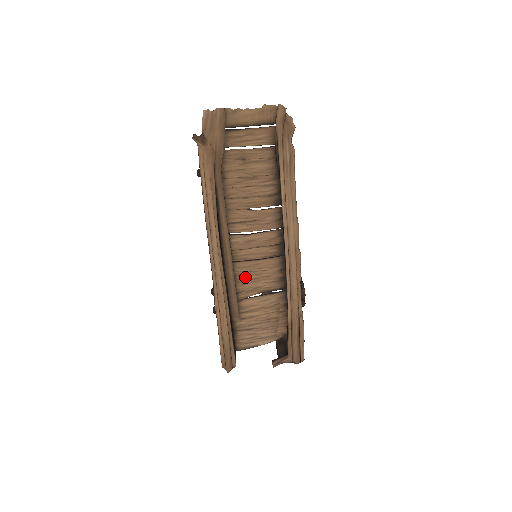
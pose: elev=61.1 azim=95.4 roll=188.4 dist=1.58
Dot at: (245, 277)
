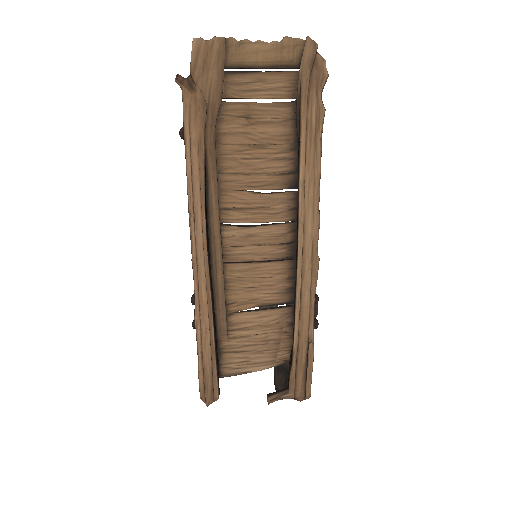
Dot at: (239, 284)
